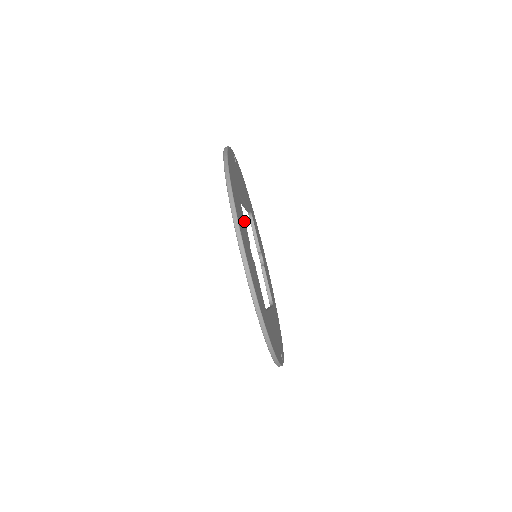
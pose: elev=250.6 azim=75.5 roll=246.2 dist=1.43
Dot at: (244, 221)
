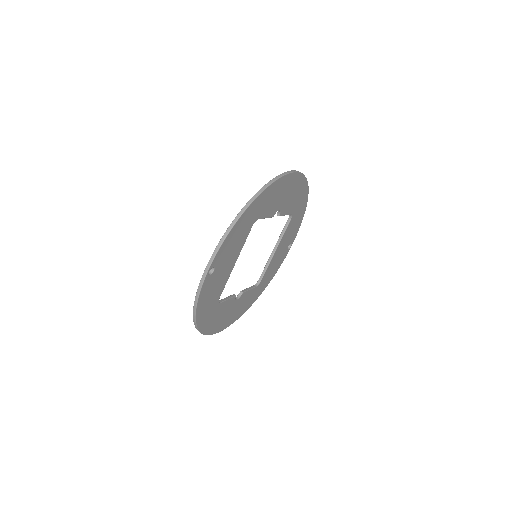
Dot at: (287, 212)
